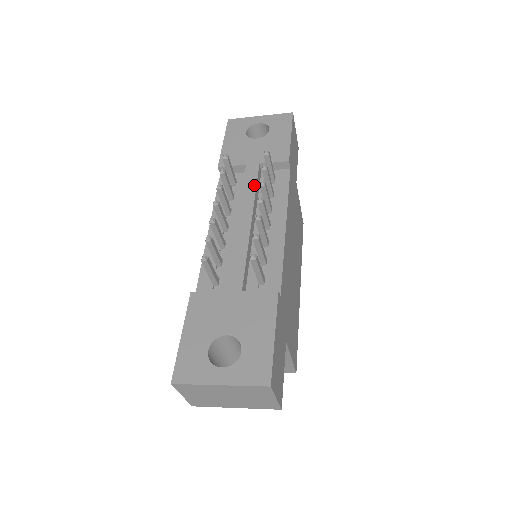
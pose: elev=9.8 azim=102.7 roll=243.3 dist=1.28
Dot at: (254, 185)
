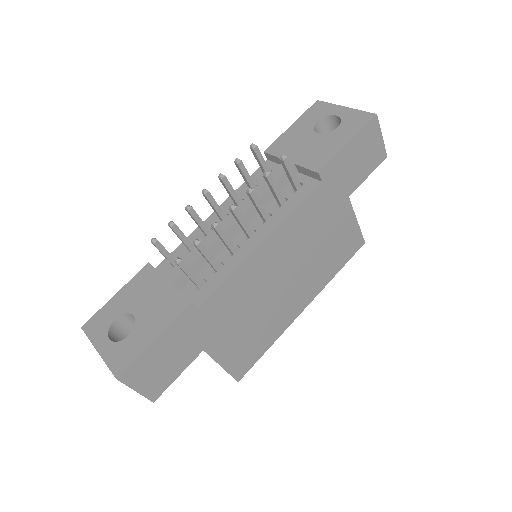
Dot at: occluded
